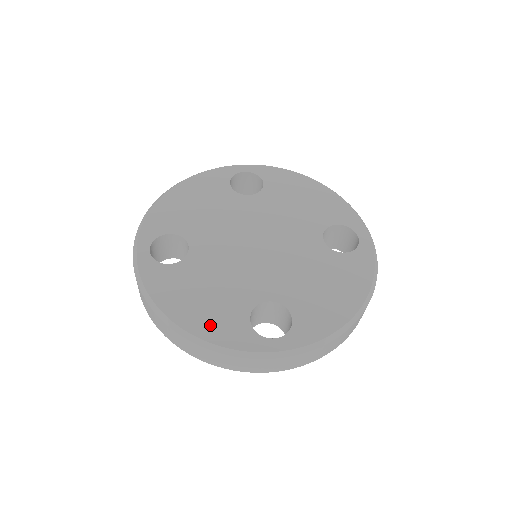
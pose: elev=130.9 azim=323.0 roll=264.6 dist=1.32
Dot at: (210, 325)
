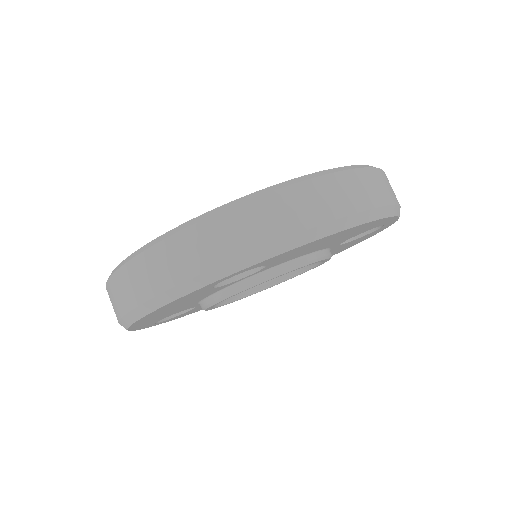
Dot at: occluded
